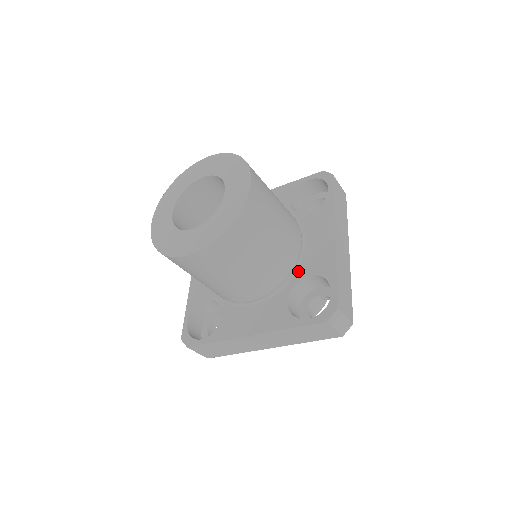
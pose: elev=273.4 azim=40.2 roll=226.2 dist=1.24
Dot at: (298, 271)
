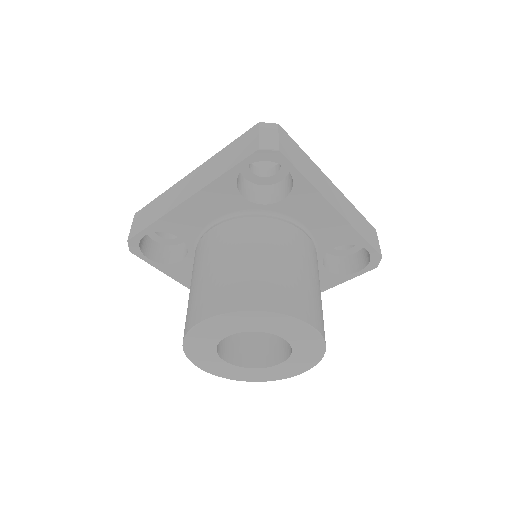
Dot at: occluded
